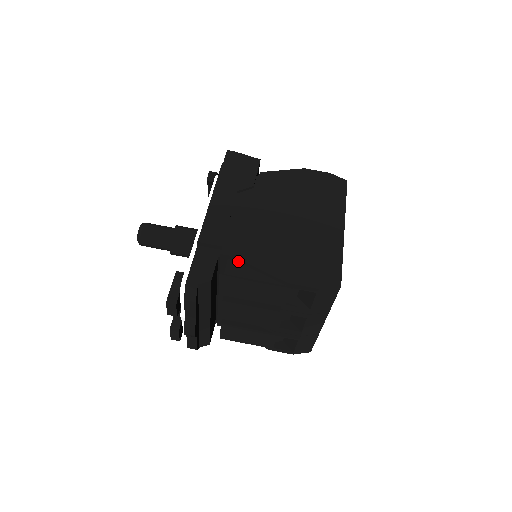
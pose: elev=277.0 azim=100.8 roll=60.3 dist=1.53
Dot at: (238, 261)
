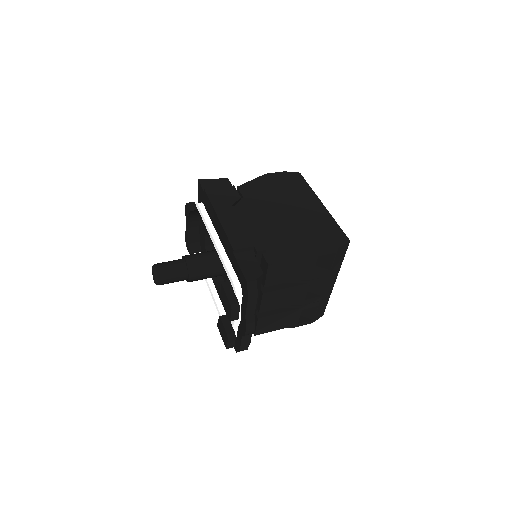
Dot at: (271, 252)
